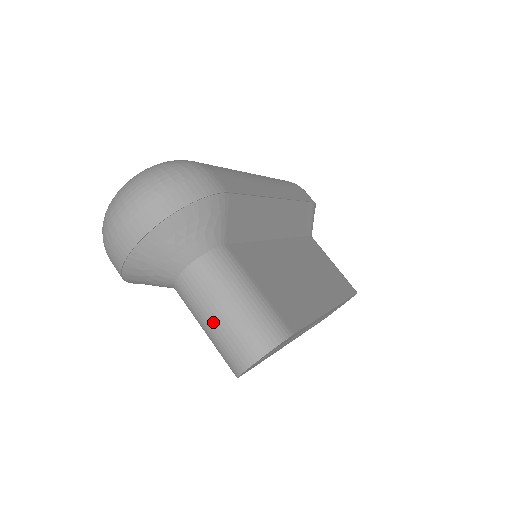
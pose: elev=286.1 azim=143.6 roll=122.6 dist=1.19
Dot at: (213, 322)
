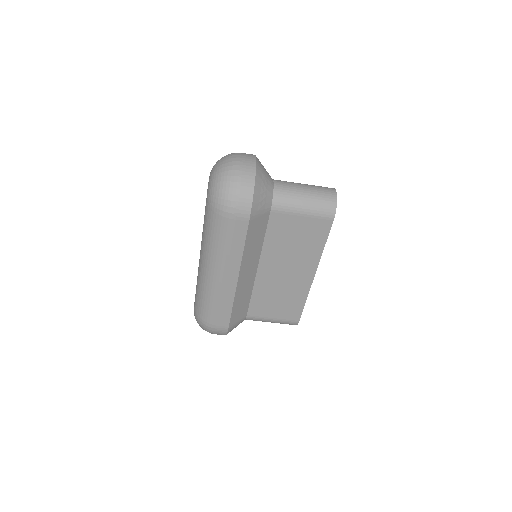
Dot at: occluded
